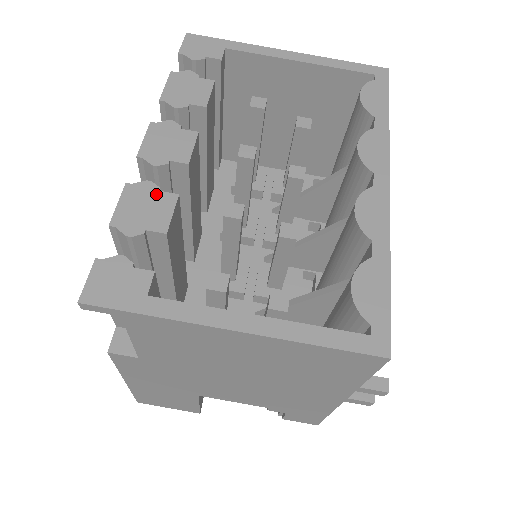
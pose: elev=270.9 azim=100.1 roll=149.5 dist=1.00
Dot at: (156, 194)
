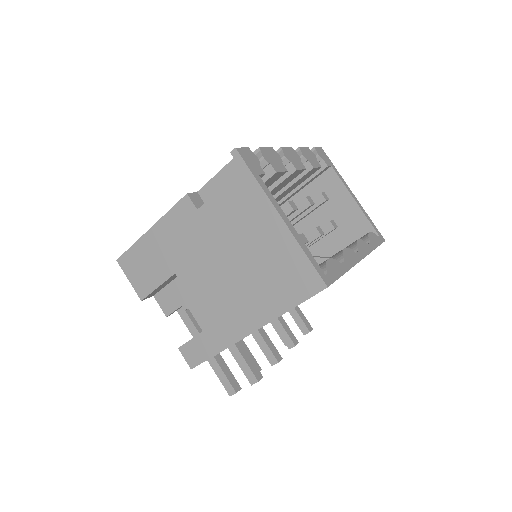
Dot at: (280, 161)
